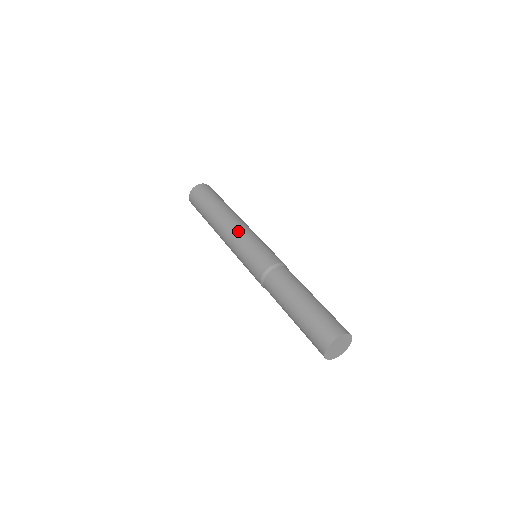
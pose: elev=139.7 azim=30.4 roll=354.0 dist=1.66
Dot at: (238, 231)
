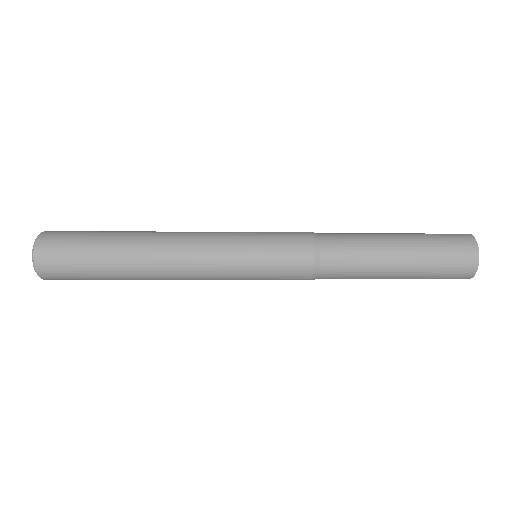
Dot at: (208, 260)
